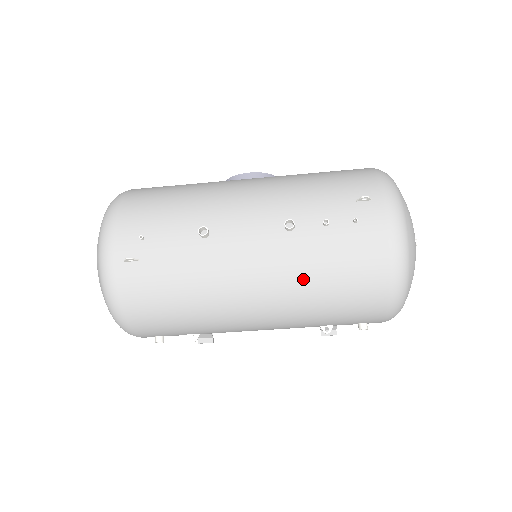
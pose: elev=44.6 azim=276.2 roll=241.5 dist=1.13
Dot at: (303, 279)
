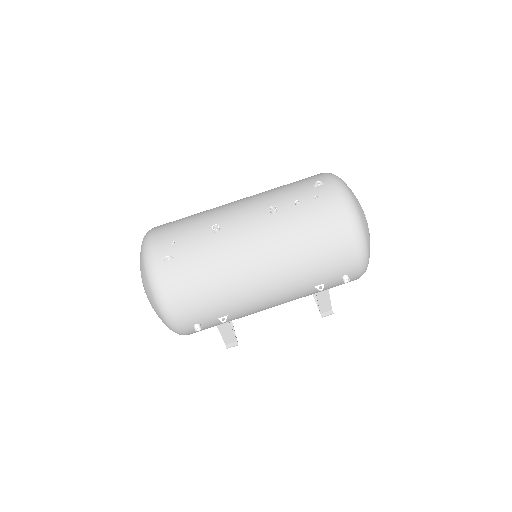
Dot at: (292, 243)
